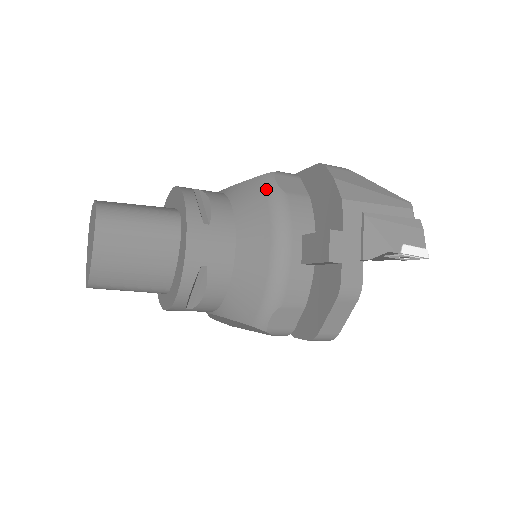
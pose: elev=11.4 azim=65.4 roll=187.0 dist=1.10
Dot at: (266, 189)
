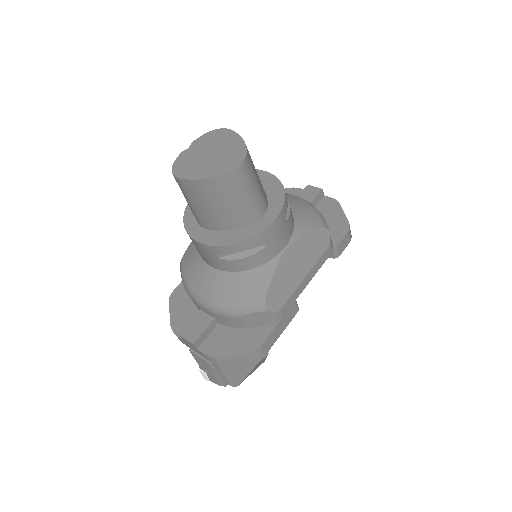
Dot at: occluded
